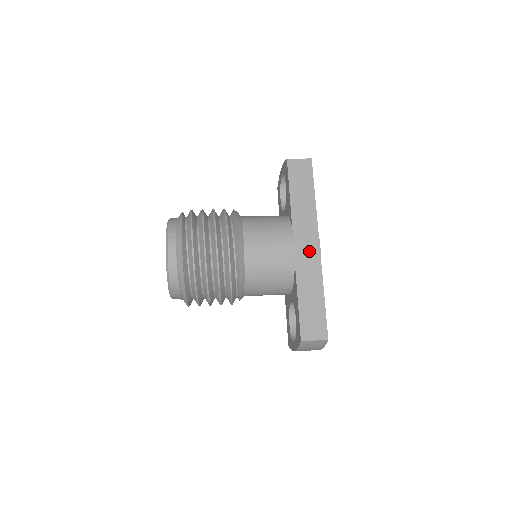
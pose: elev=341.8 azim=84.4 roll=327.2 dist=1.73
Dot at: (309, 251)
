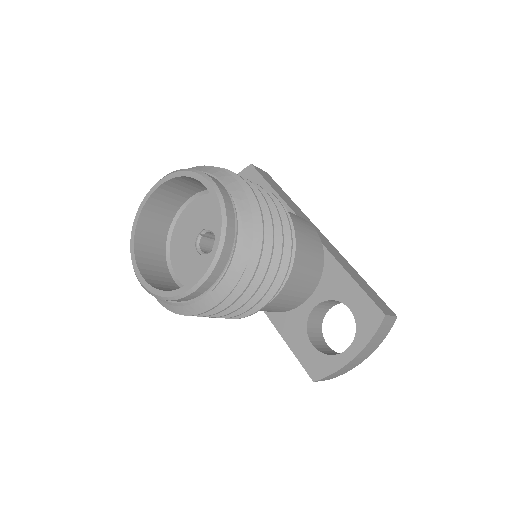
Dot at: (323, 238)
